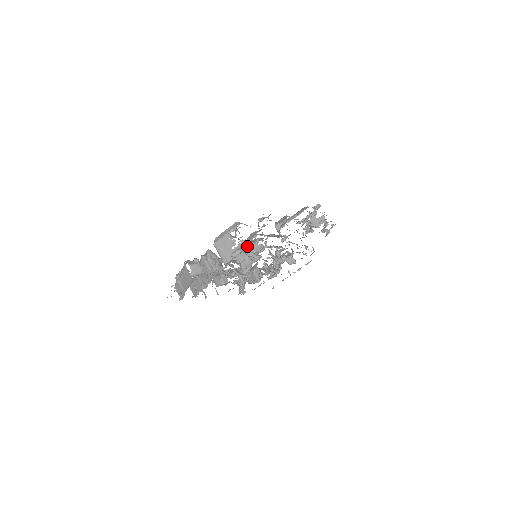
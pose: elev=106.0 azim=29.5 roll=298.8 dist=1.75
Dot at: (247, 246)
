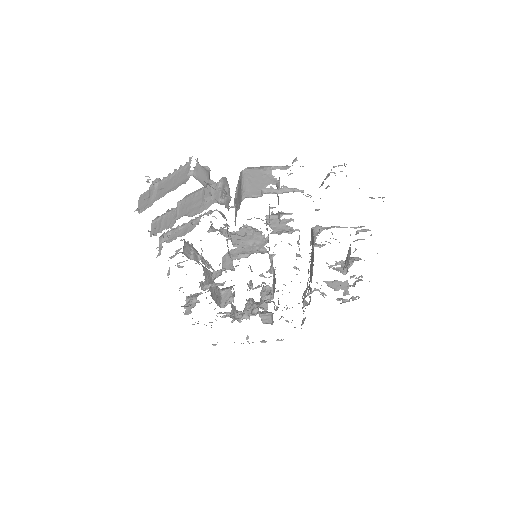
Dot at: (294, 191)
